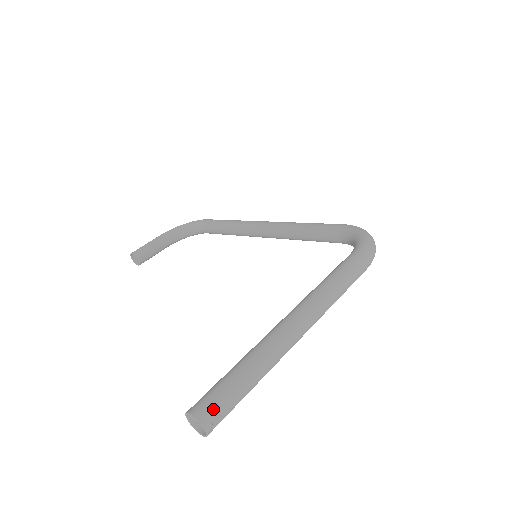
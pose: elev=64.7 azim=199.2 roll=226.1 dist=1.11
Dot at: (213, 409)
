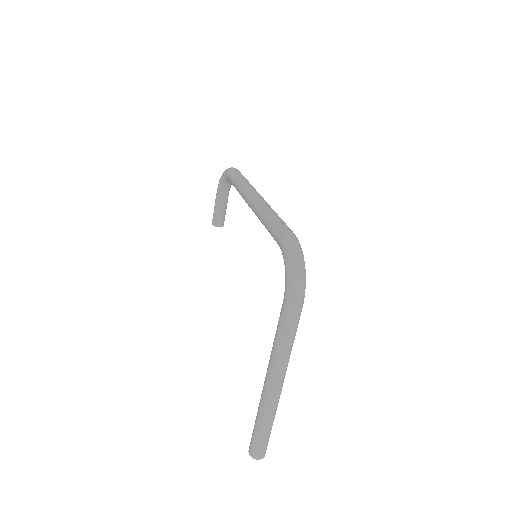
Dot at: (256, 451)
